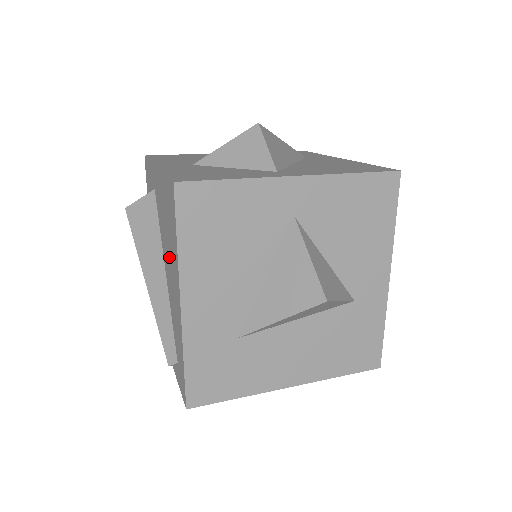
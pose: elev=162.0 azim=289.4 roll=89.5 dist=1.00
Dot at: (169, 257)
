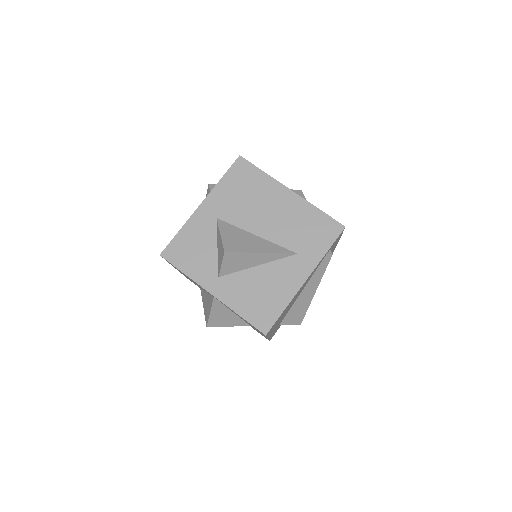
Dot at: occluded
